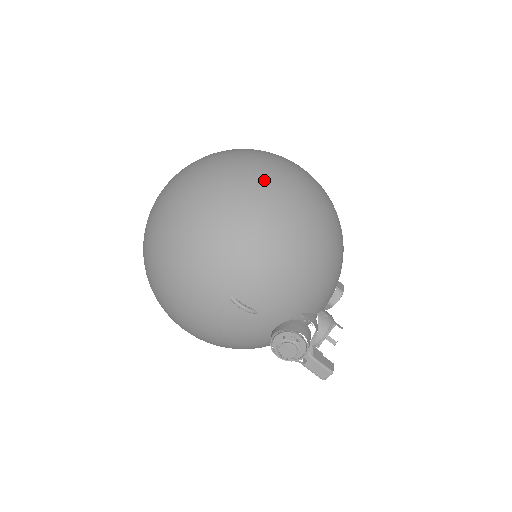
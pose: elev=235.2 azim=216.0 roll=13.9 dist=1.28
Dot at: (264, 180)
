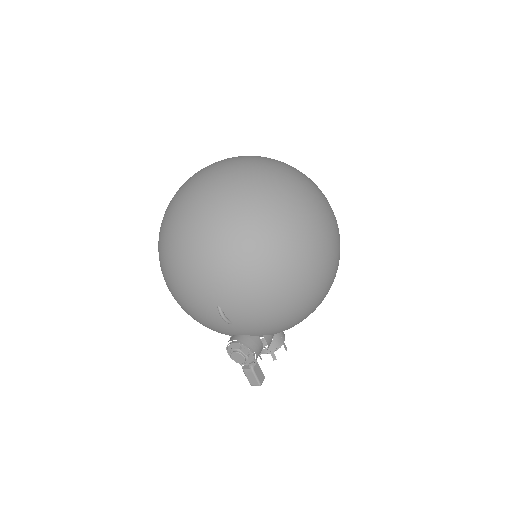
Dot at: (298, 232)
